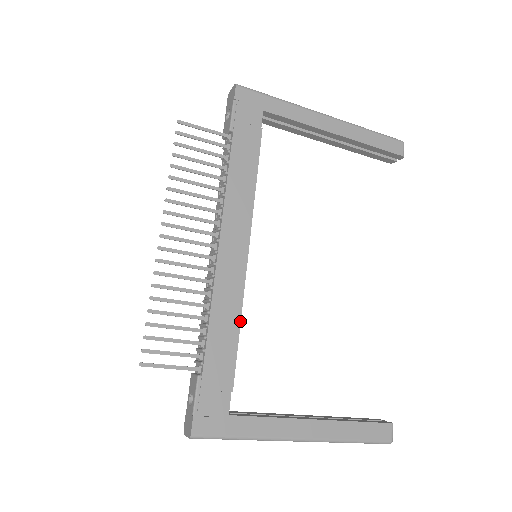
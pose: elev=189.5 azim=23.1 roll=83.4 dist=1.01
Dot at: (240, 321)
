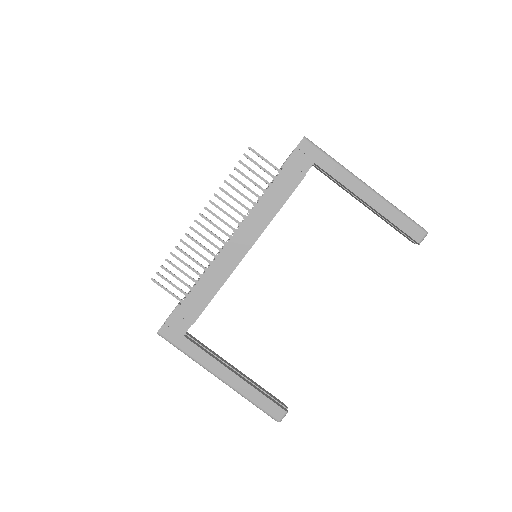
Dot at: occluded
